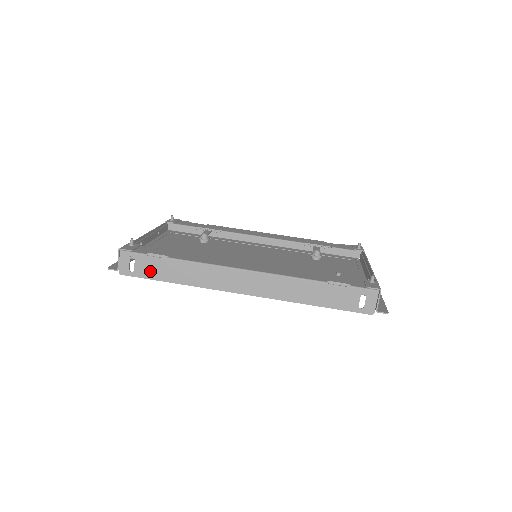
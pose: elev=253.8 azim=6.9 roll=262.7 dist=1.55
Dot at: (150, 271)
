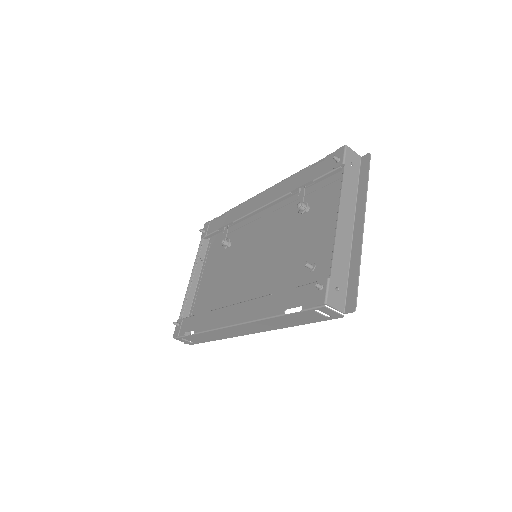
Dot at: (198, 340)
